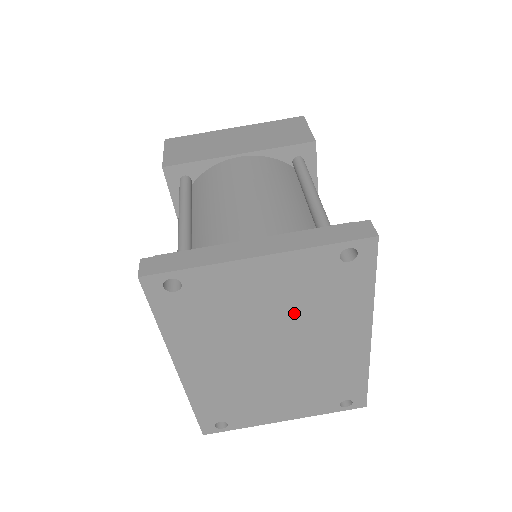
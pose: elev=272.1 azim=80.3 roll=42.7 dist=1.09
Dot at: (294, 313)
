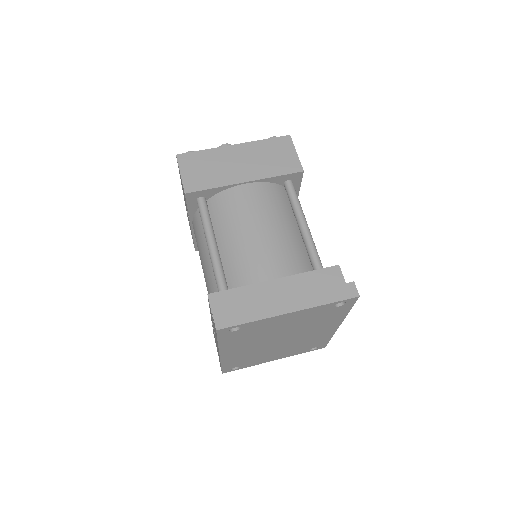
Dot at: (300, 326)
